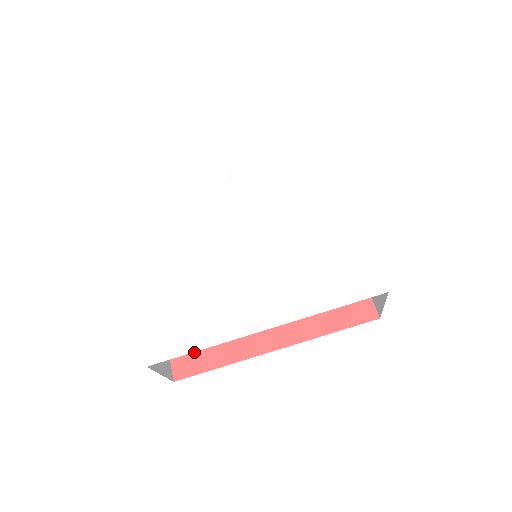
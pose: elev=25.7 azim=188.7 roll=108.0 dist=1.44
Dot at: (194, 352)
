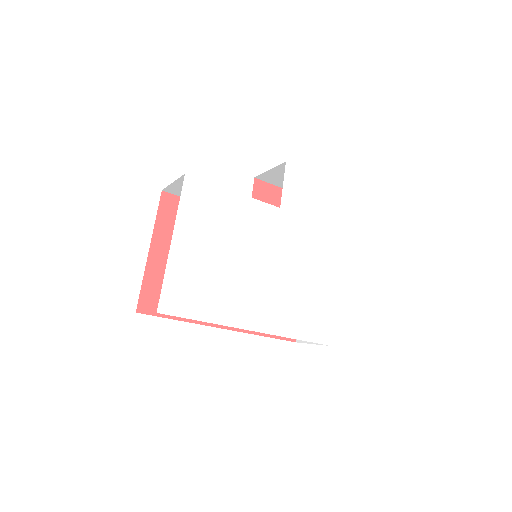
Dot at: occluded
